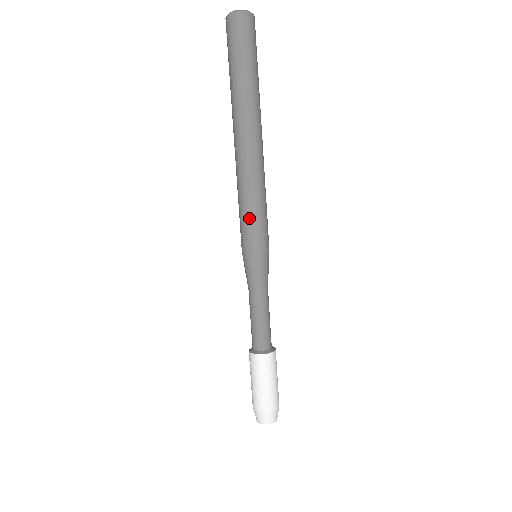
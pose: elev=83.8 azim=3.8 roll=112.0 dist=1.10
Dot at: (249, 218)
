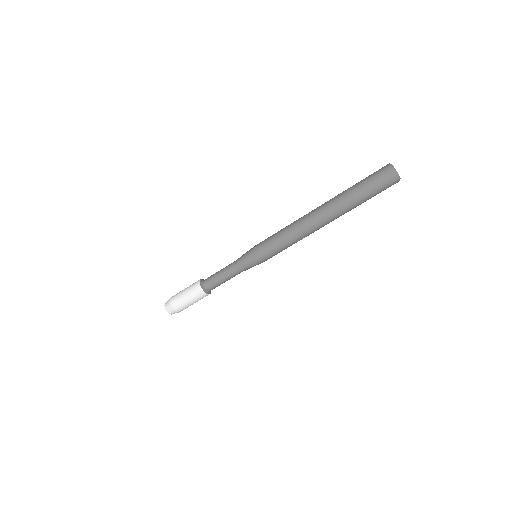
Dot at: (277, 247)
